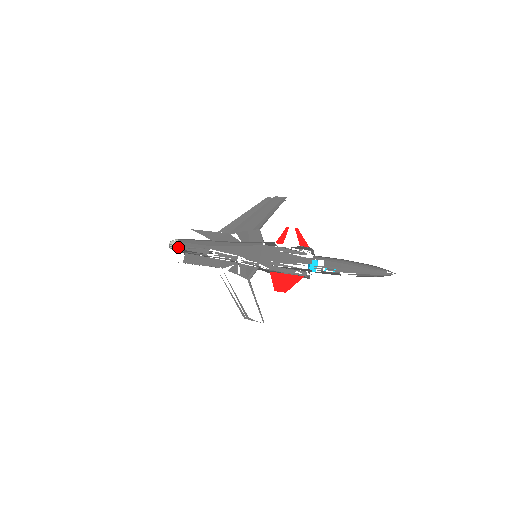
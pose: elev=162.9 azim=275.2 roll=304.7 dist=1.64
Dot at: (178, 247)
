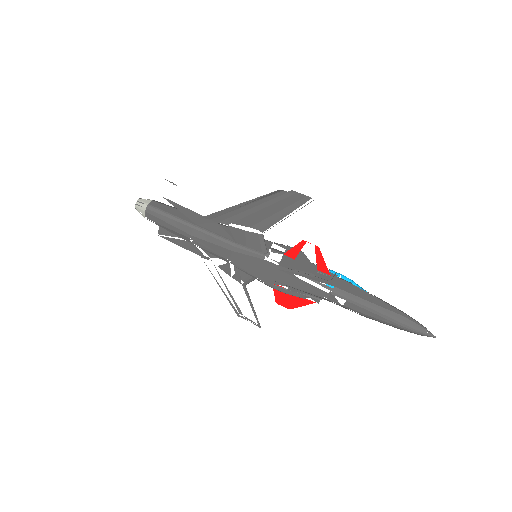
Dot at: occluded
